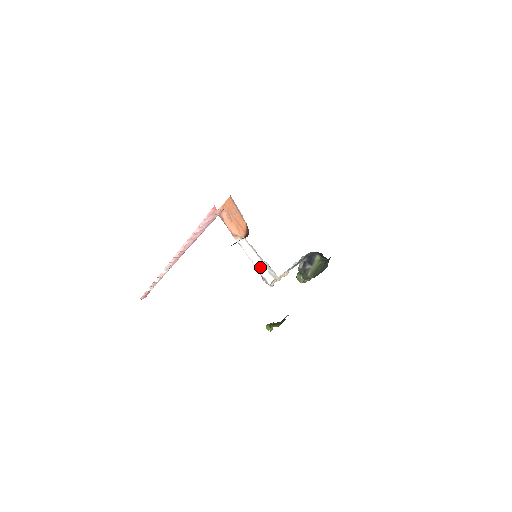
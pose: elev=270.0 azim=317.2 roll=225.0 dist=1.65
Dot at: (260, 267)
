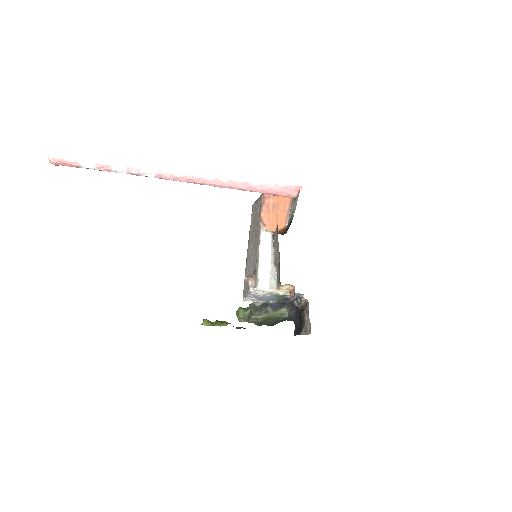
Dot at: (263, 266)
